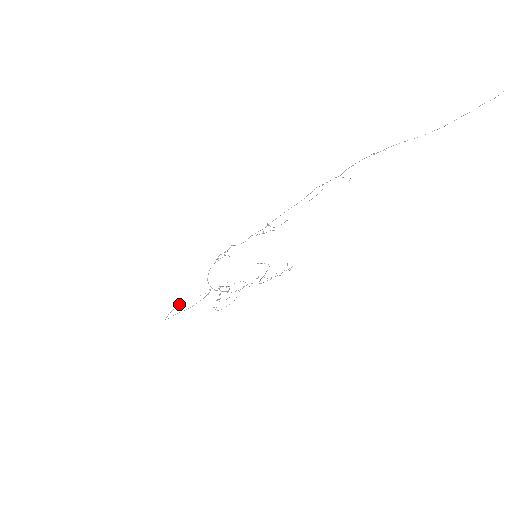
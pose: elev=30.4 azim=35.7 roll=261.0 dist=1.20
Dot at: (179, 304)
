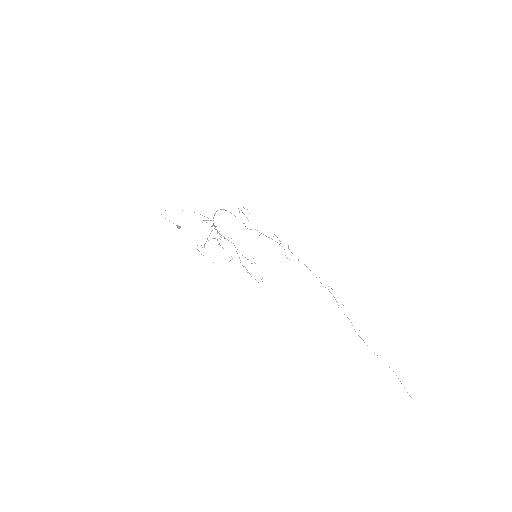
Dot at: occluded
